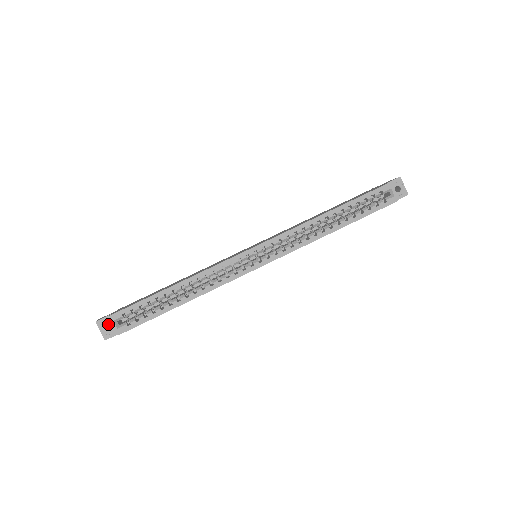
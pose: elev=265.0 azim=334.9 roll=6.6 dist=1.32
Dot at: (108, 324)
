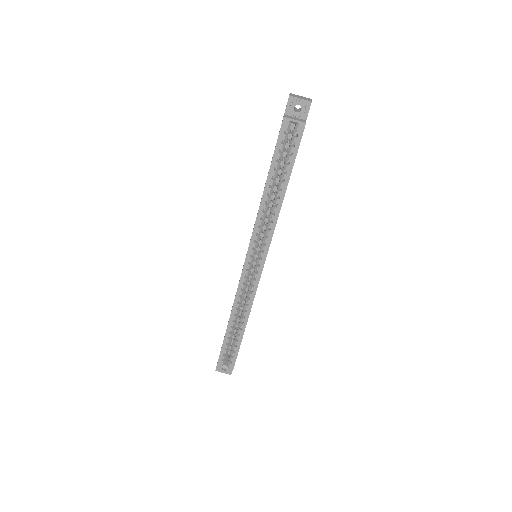
Dot at: occluded
